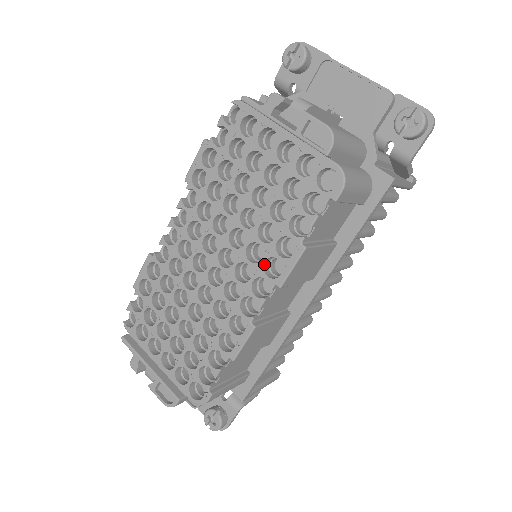
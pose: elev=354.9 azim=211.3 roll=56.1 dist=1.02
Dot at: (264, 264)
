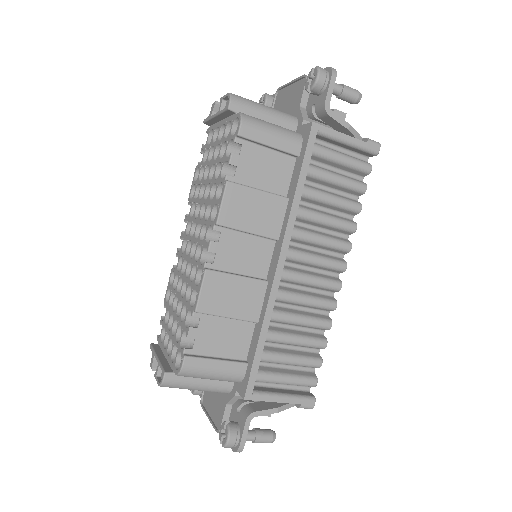
Dot at: (212, 216)
